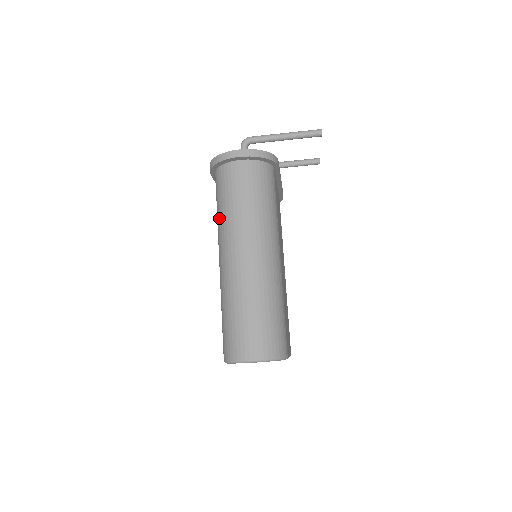
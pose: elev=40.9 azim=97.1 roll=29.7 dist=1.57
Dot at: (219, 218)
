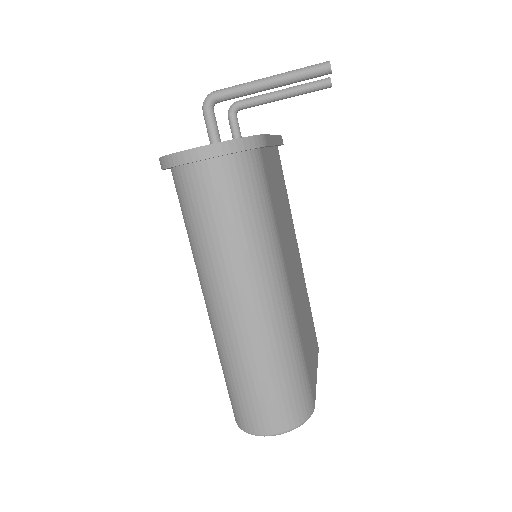
Dot at: (191, 246)
